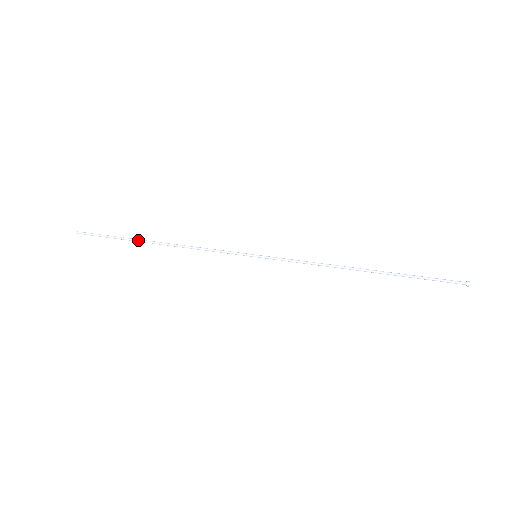
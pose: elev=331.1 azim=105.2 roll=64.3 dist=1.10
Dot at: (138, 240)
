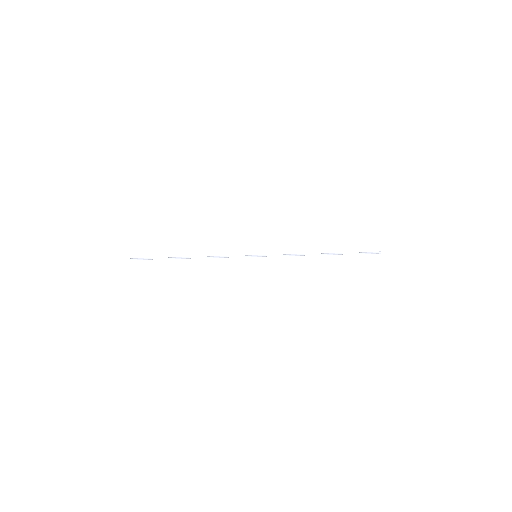
Dot at: (173, 258)
